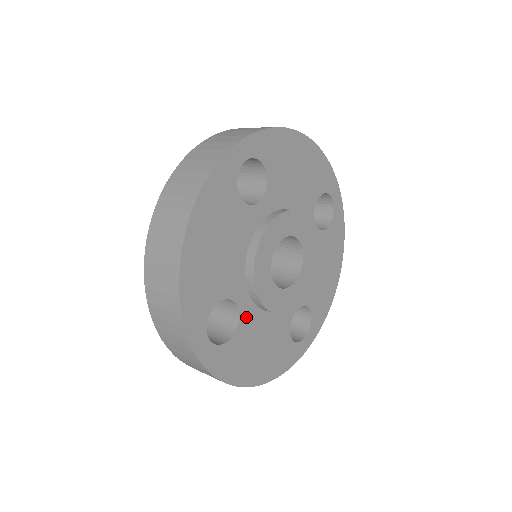
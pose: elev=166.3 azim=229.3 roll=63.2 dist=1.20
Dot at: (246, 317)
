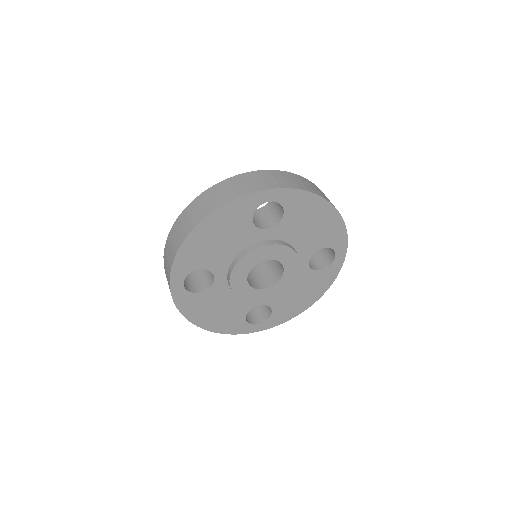
Dot at: (271, 301)
